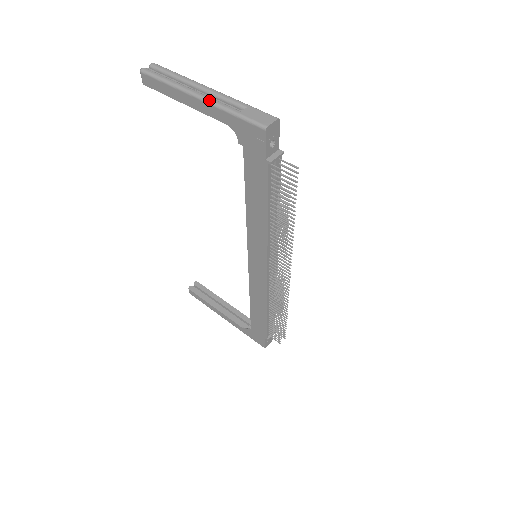
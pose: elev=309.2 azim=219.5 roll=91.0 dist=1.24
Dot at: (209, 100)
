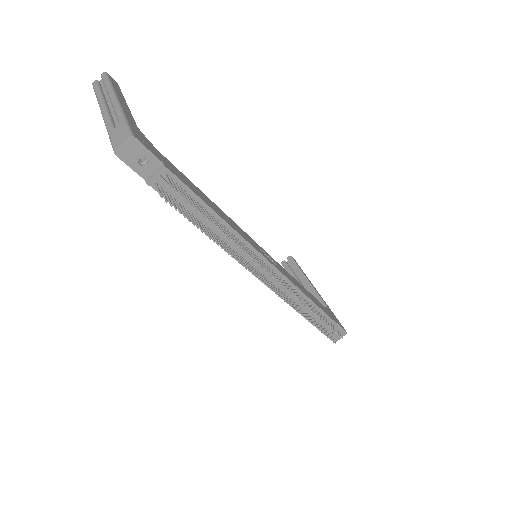
Dot at: (103, 117)
